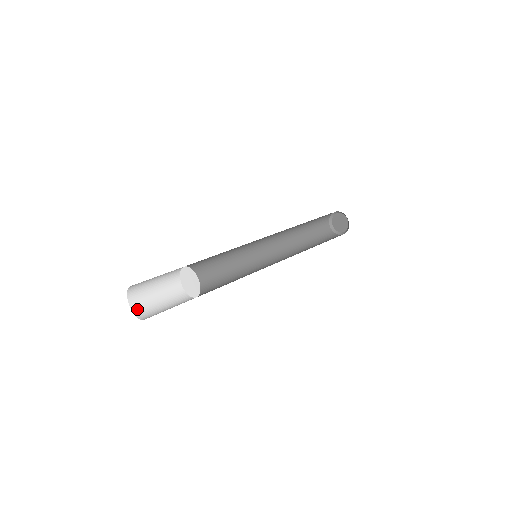
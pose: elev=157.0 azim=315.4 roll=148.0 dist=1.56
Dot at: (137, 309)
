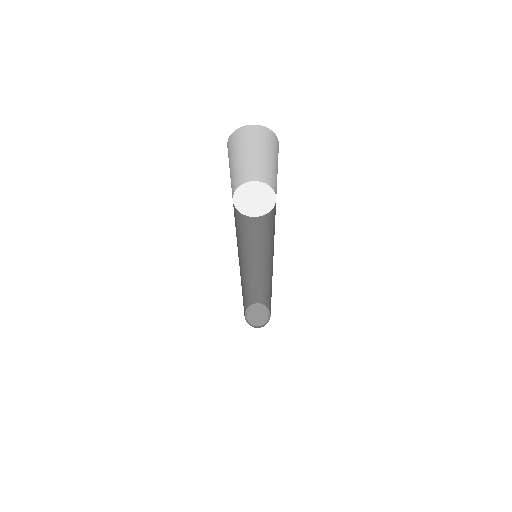
Dot at: occluded
